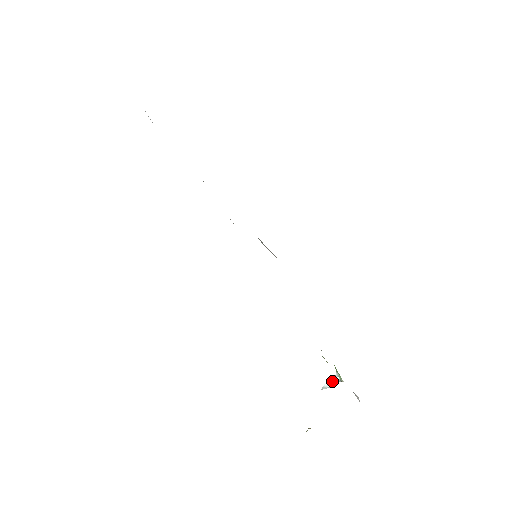
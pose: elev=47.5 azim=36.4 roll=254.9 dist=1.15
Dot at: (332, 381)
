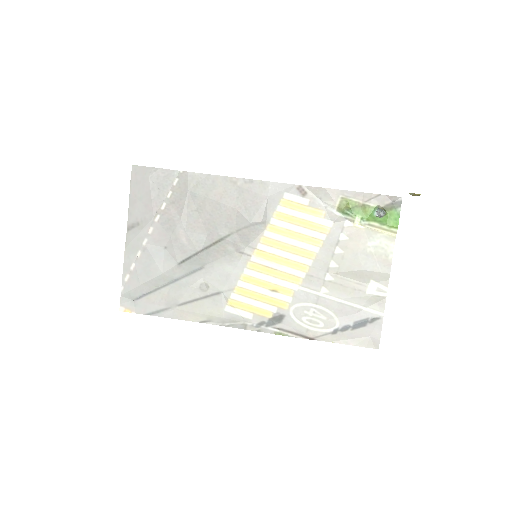
Dot at: (379, 212)
